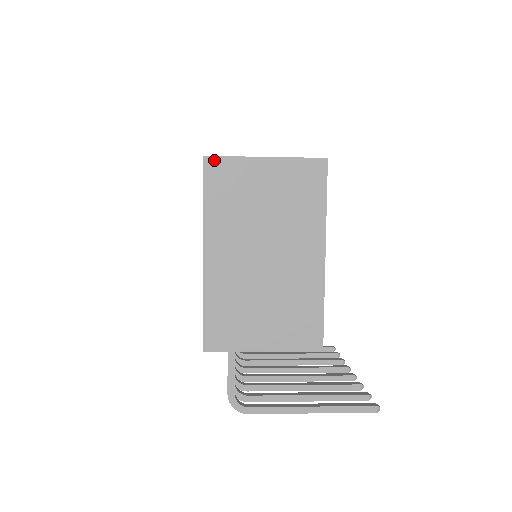
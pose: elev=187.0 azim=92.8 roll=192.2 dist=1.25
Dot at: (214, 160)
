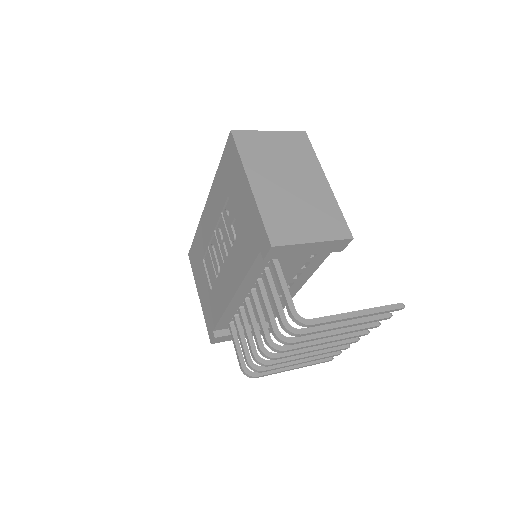
Dot at: (238, 132)
